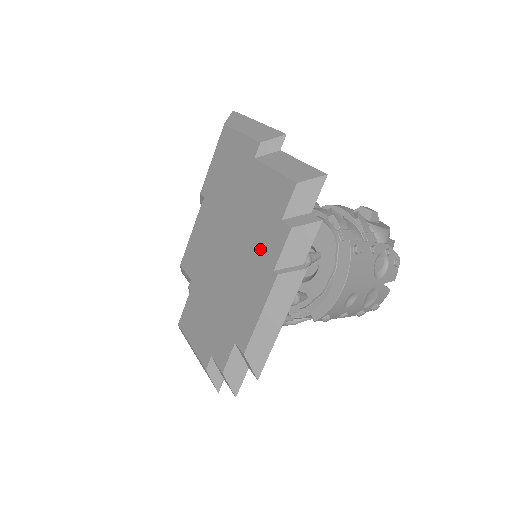
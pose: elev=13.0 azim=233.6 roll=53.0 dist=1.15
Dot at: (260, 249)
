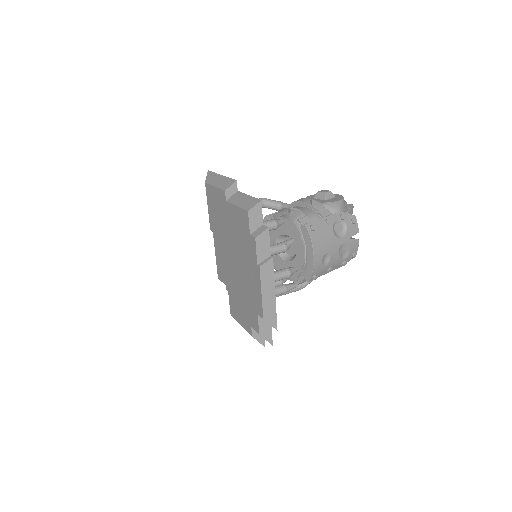
Dot at: (248, 255)
